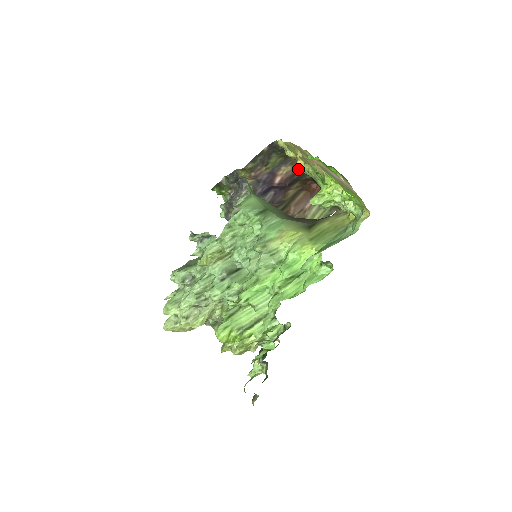
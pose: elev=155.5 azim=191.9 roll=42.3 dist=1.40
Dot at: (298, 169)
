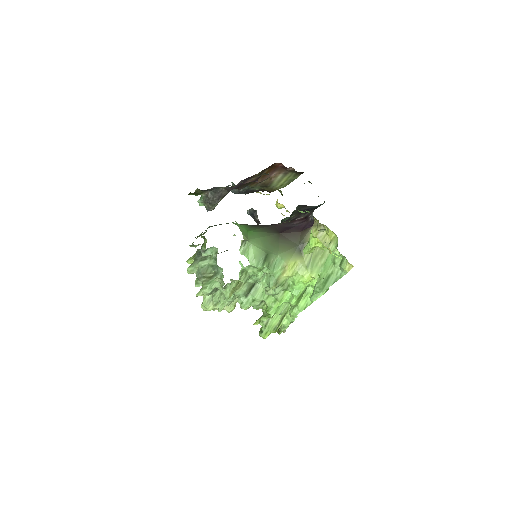
Dot at: occluded
